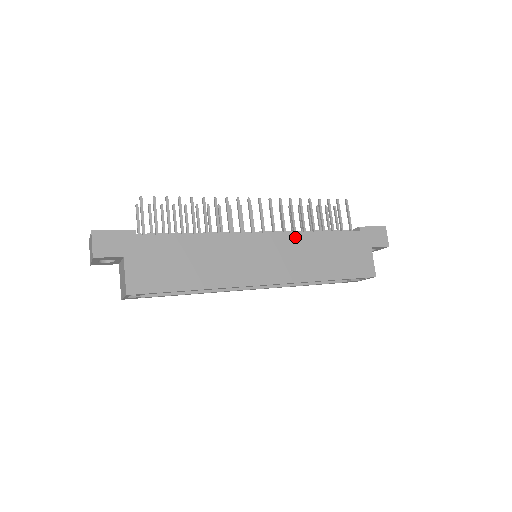
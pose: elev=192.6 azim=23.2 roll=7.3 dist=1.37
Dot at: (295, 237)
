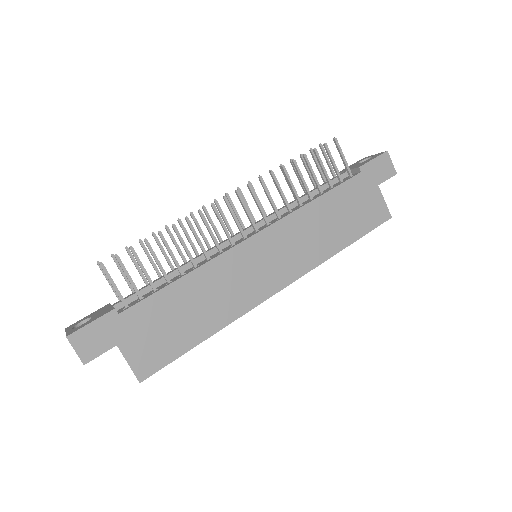
Dot at: (293, 219)
